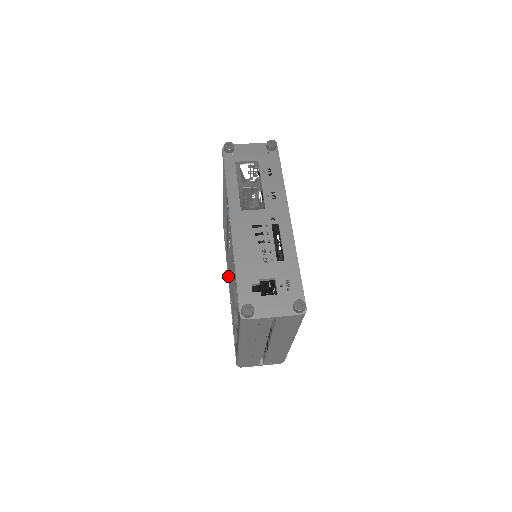
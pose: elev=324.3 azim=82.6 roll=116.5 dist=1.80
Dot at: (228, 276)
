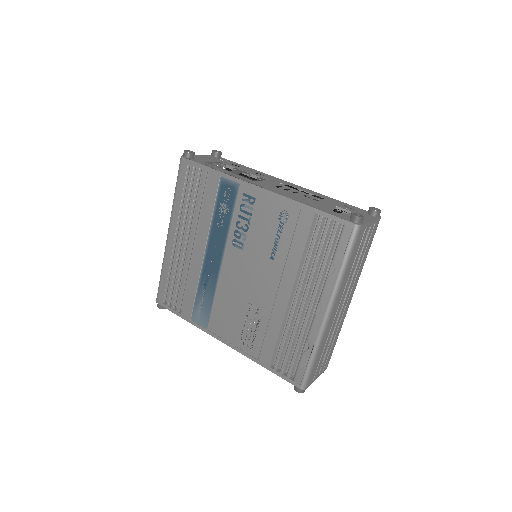
Dot at: (208, 328)
